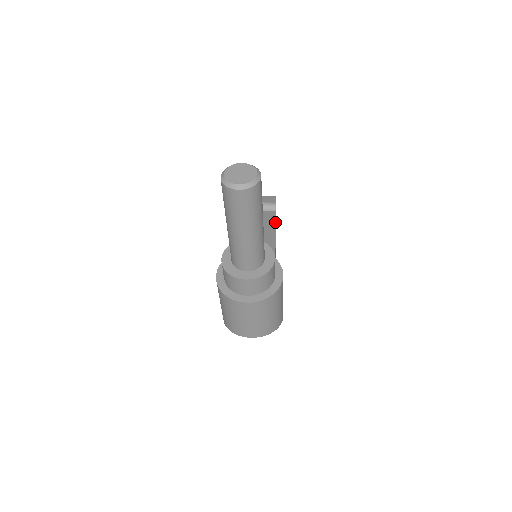
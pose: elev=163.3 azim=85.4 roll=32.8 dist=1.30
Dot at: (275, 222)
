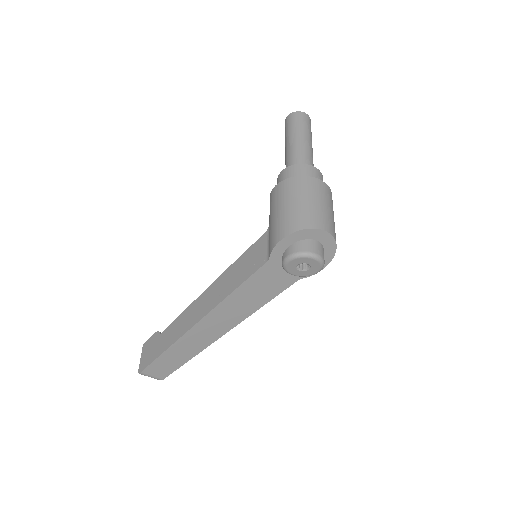
Dot at: occluded
